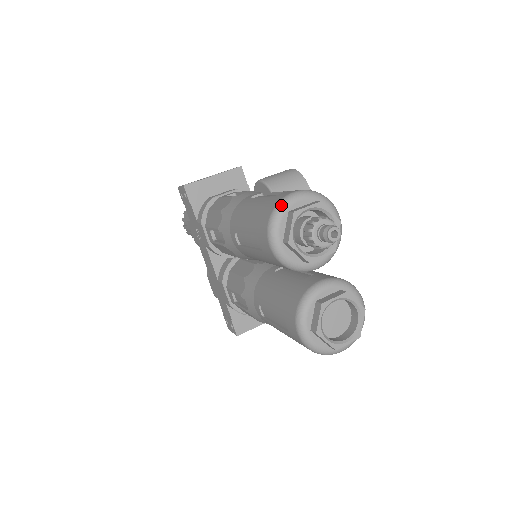
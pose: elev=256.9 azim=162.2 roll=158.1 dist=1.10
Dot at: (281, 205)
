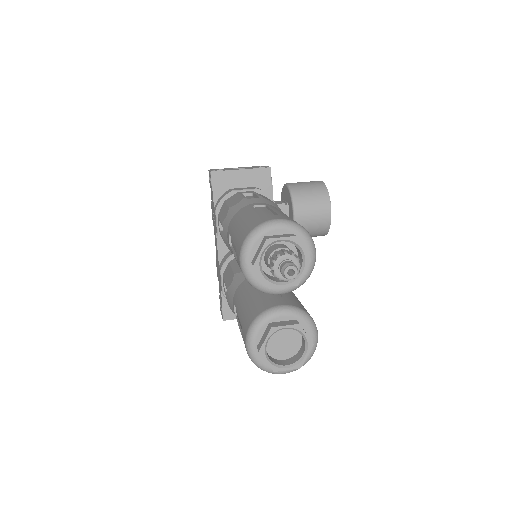
Dot at: (259, 228)
